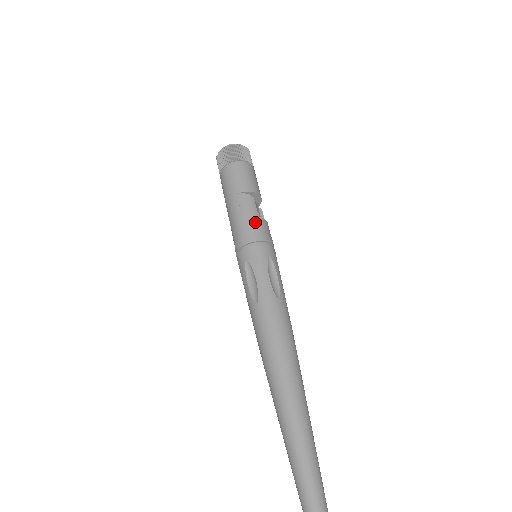
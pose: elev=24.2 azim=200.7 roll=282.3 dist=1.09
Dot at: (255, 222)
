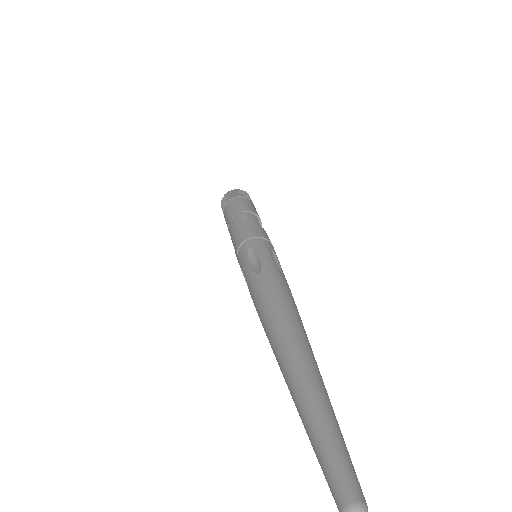
Dot at: (258, 227)
